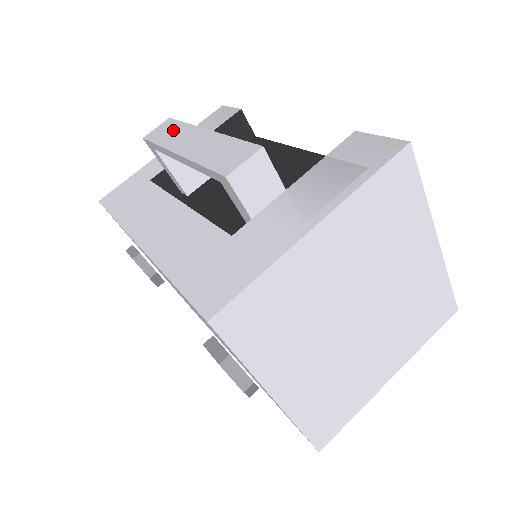
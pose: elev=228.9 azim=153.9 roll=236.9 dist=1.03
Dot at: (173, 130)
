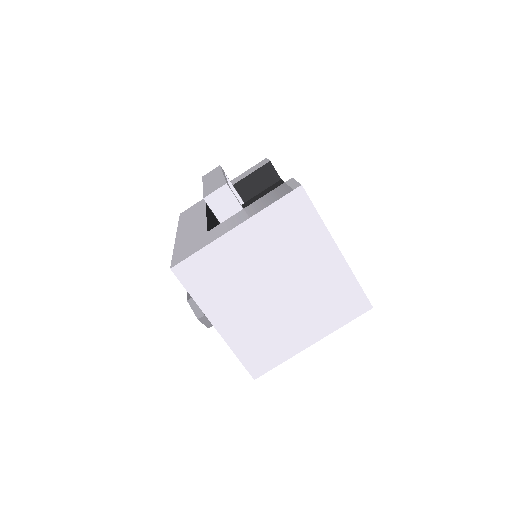
Dot at: (214, 173)
